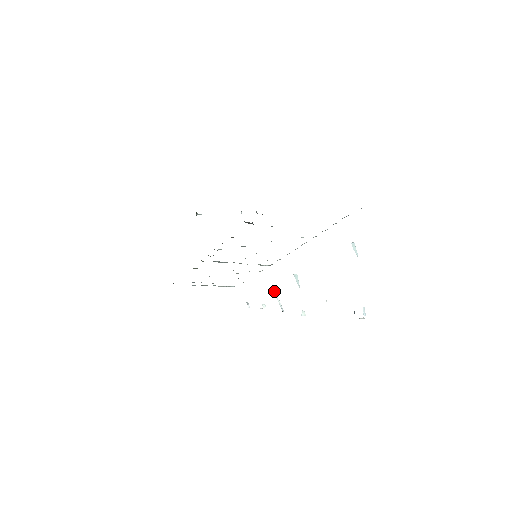
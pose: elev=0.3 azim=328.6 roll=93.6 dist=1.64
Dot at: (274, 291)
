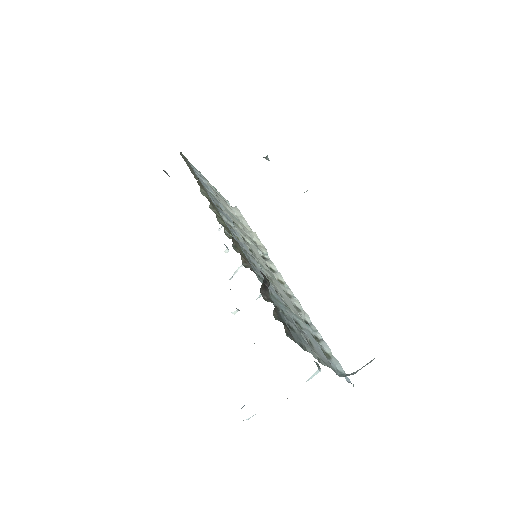
Dot at: occluded
